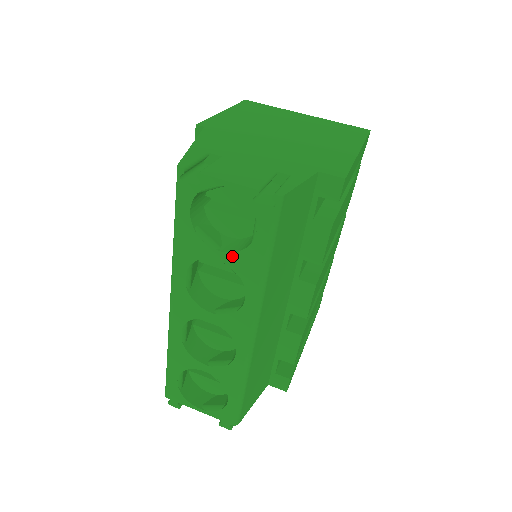
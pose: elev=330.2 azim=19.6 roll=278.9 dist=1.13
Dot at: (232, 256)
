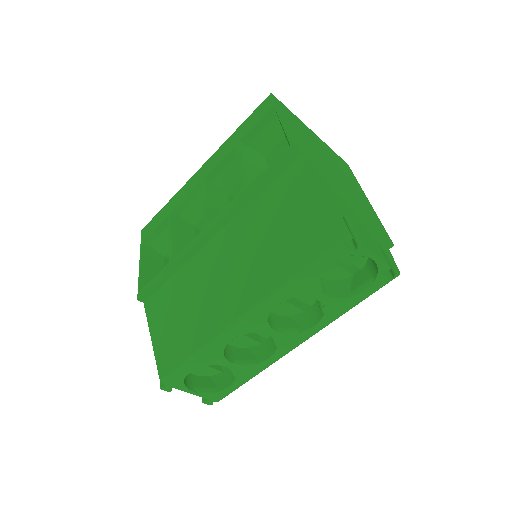
Dot at: (332, 300)
